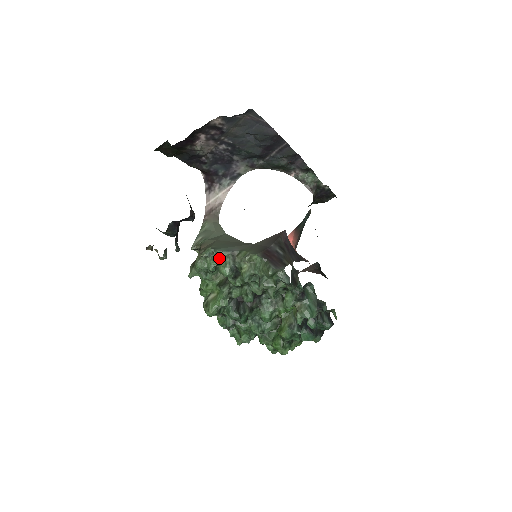
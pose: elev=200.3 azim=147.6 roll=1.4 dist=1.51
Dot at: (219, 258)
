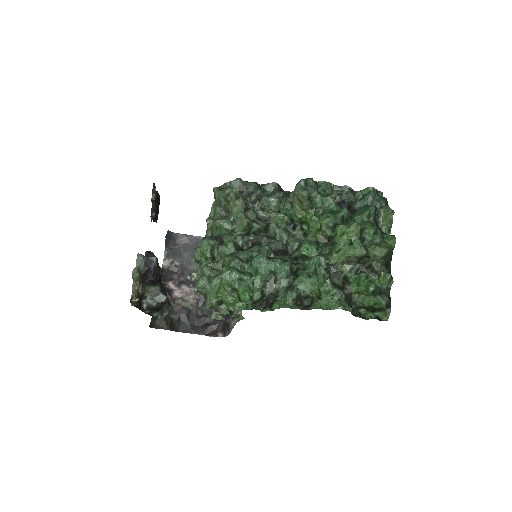
Dot at: (197, 251)
